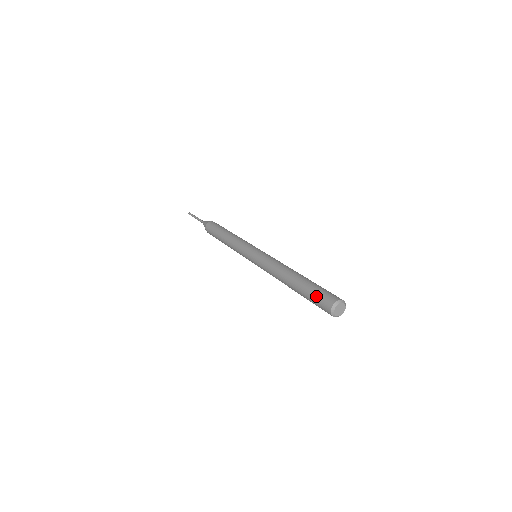
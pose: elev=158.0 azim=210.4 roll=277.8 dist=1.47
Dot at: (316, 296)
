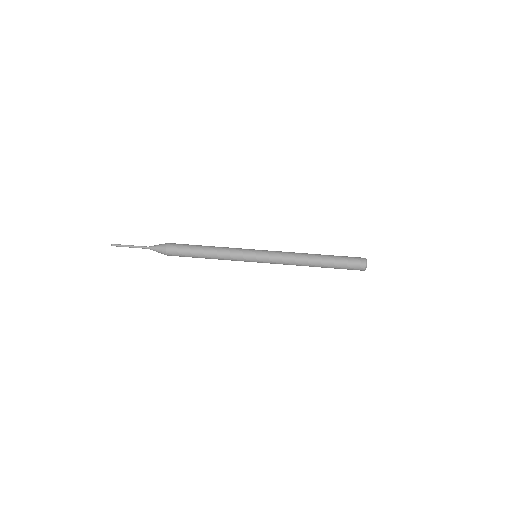
Dot at: (348, 264)
